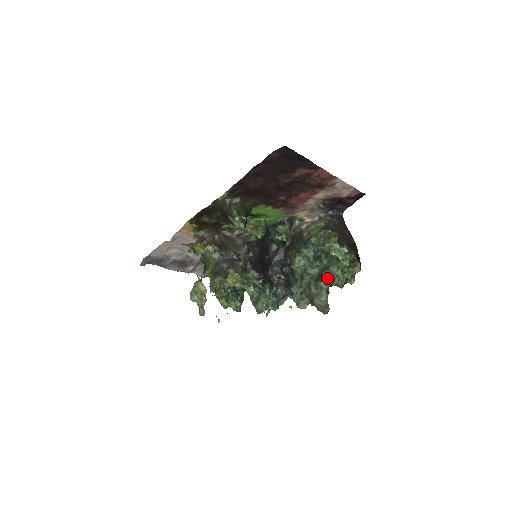
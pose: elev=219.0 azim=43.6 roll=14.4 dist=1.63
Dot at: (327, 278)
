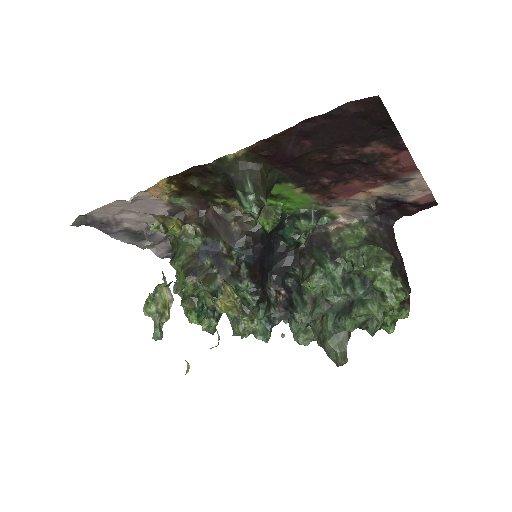
Dot at: (357, 317)
